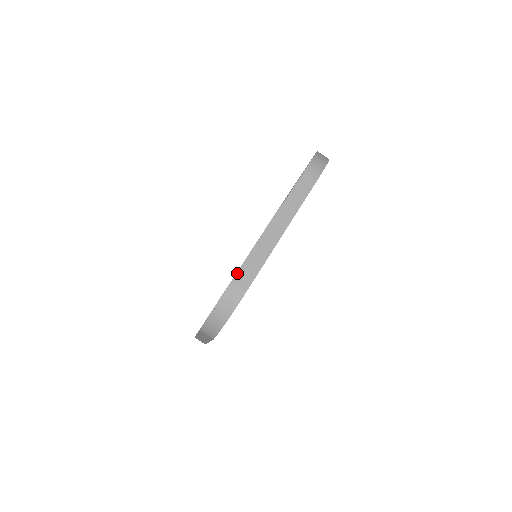
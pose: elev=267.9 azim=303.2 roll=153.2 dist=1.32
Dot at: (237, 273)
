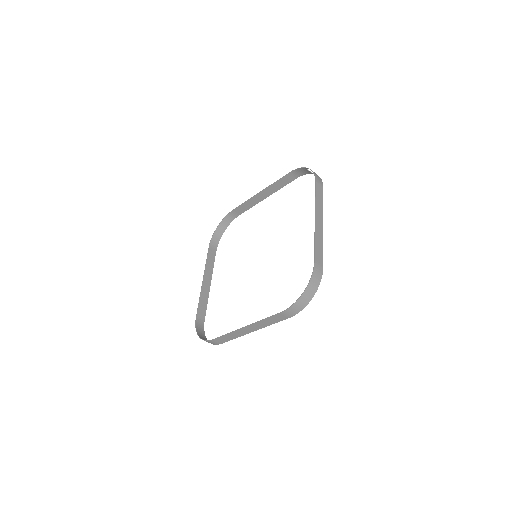
Dot at: (215, 339)
